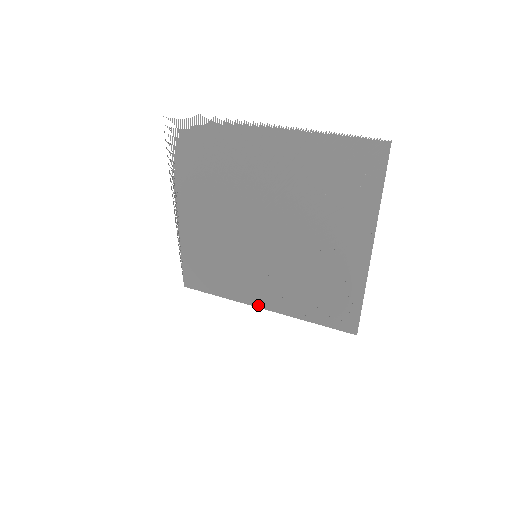
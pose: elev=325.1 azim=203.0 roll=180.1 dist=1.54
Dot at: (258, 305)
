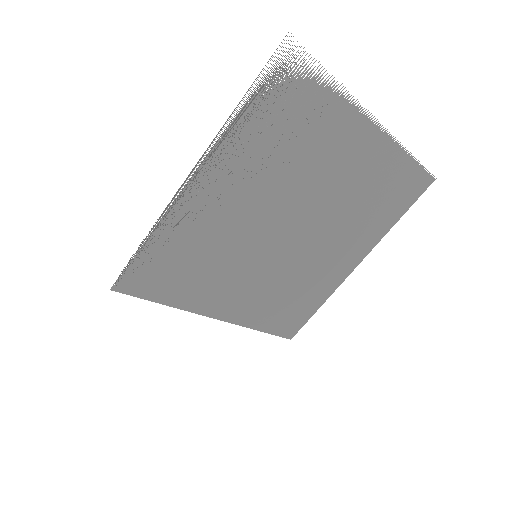
Dot at: (212, 314)
